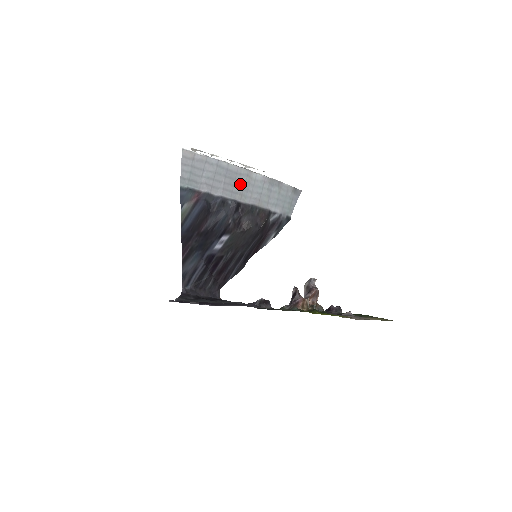
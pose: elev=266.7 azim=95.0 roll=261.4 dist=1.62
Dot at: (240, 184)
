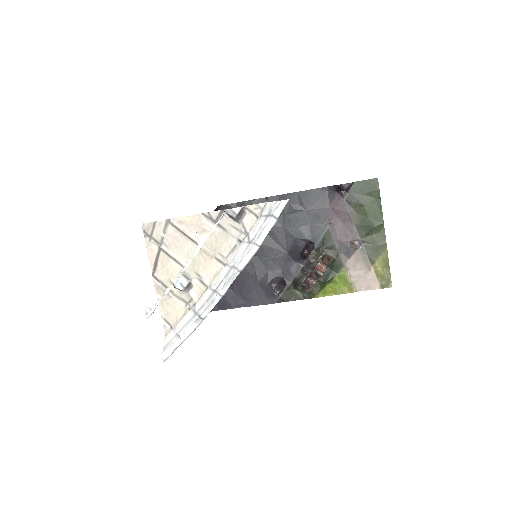
Dot at: occluded
